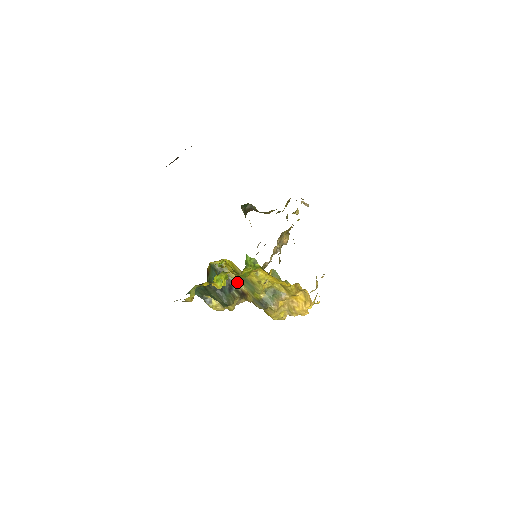
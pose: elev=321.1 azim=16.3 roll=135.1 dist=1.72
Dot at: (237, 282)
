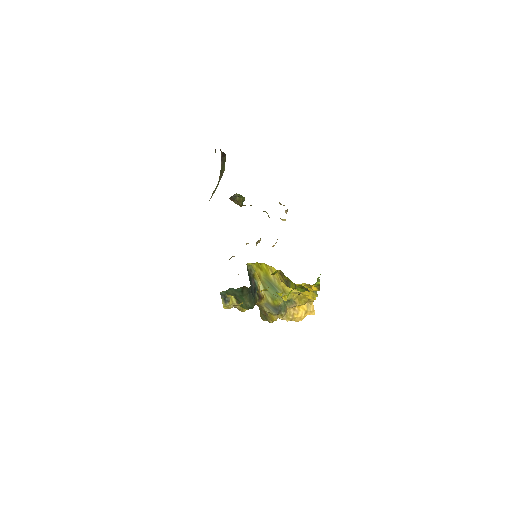
Dot at: (259, 285)
